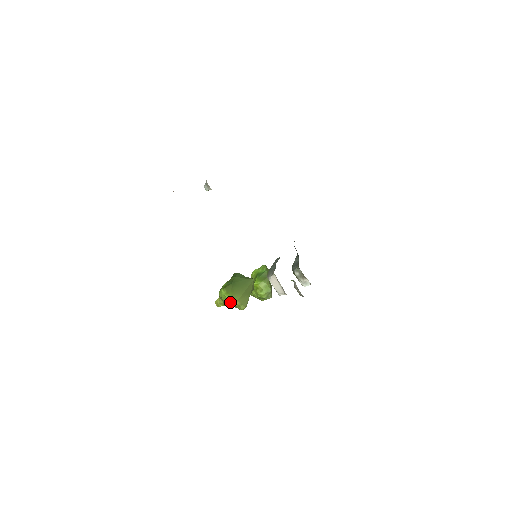
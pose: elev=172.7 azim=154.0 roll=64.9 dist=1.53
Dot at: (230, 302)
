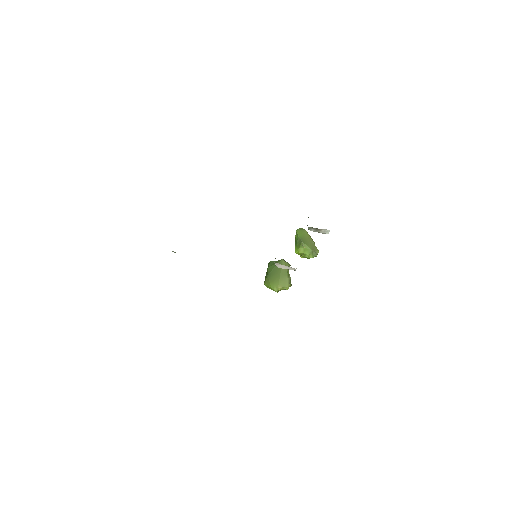
Dot at: occluded
